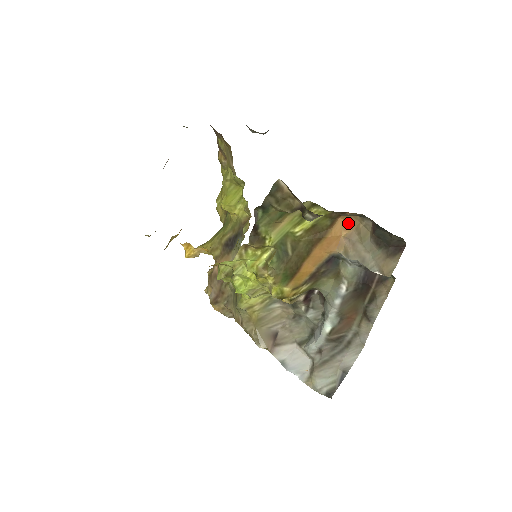
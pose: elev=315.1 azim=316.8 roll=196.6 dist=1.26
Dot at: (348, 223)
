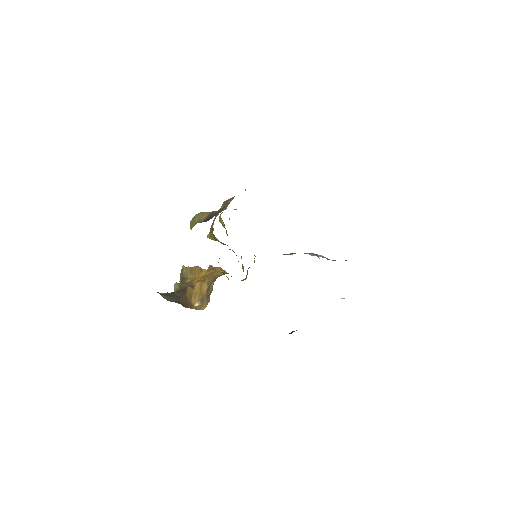
Dot at: occluded
